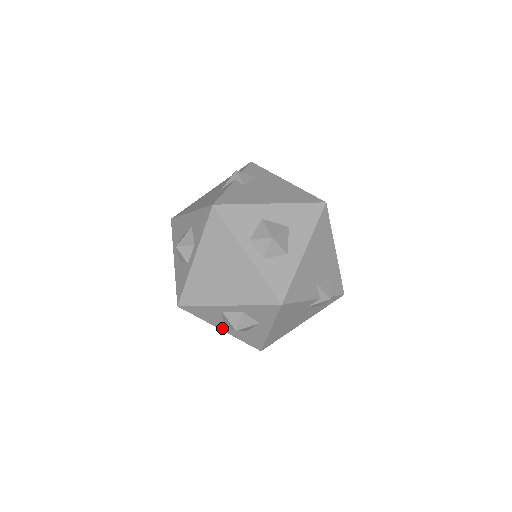
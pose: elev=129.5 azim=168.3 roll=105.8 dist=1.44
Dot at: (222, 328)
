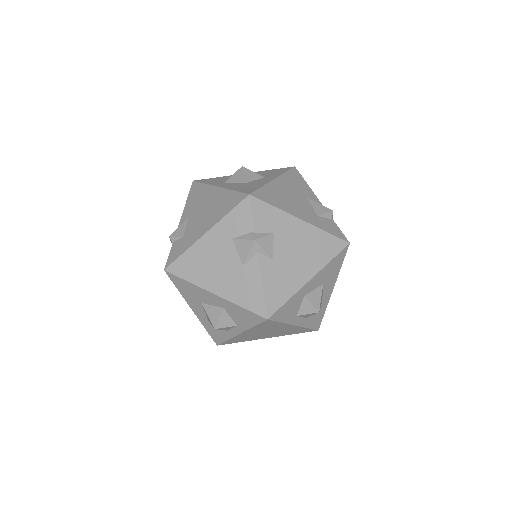
Dot at: occluded
